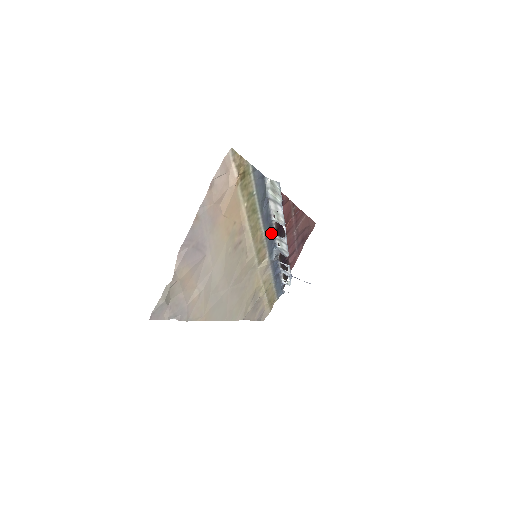
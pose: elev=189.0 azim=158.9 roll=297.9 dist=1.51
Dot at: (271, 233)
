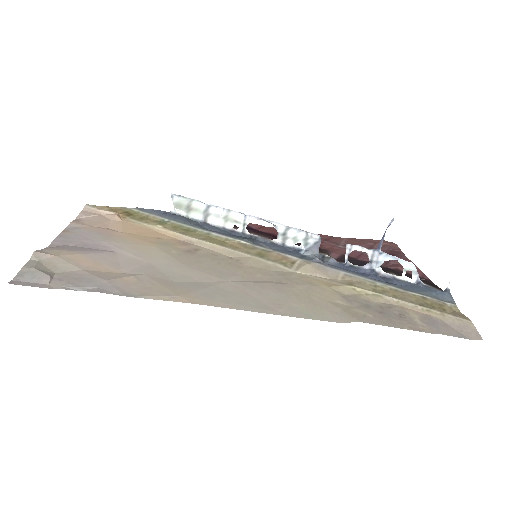
Dot at: (264, 243)
